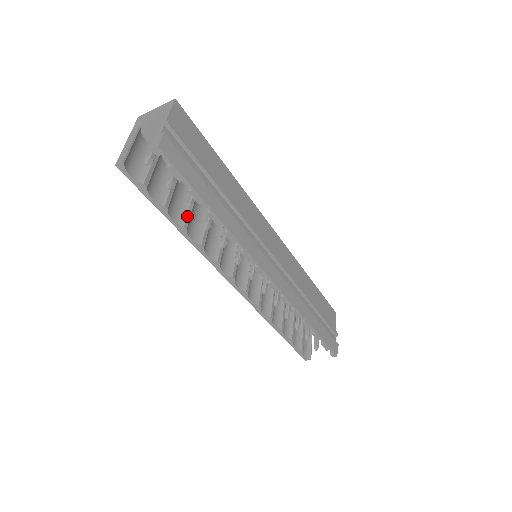
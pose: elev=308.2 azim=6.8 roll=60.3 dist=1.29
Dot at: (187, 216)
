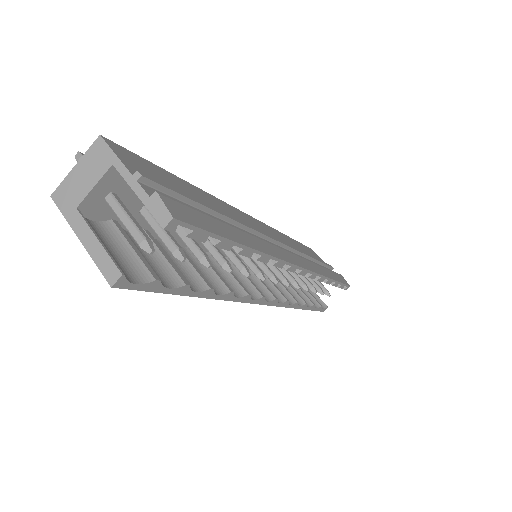
Dot at: (199, 274)
